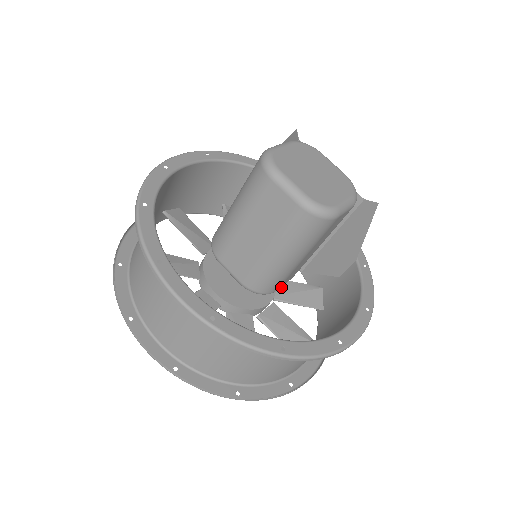
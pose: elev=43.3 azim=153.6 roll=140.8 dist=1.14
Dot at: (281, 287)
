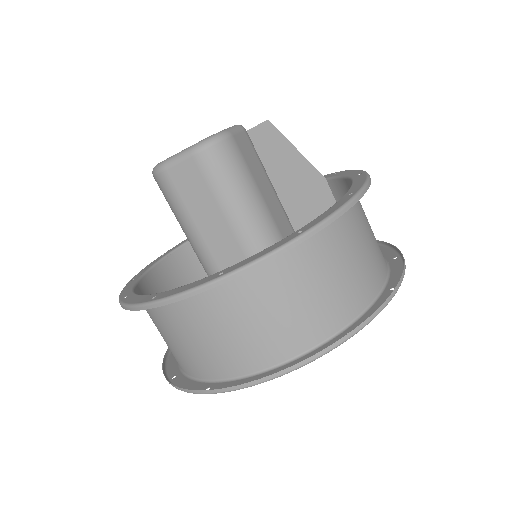
Dot at: occluded
